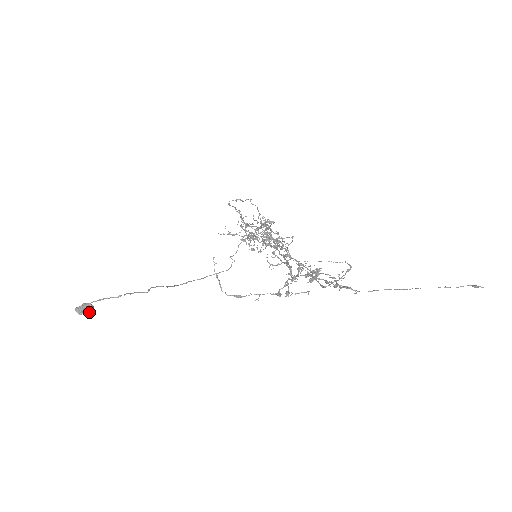
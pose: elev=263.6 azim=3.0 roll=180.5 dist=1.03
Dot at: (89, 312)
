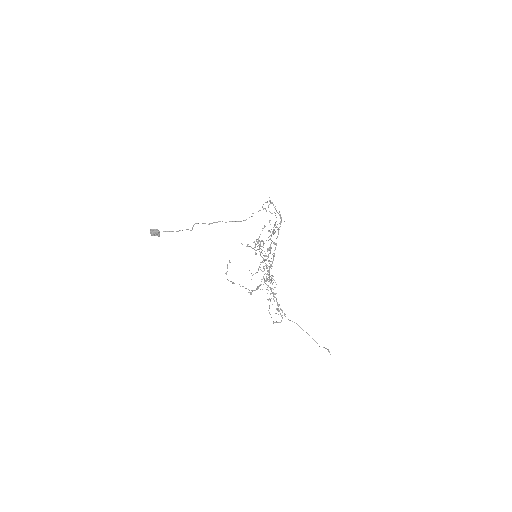
Dot at: occluded
